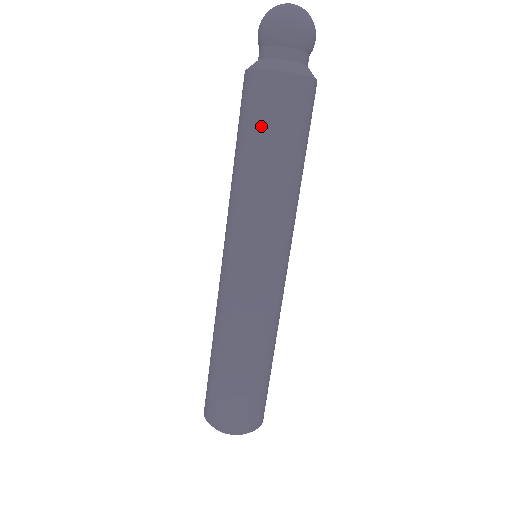
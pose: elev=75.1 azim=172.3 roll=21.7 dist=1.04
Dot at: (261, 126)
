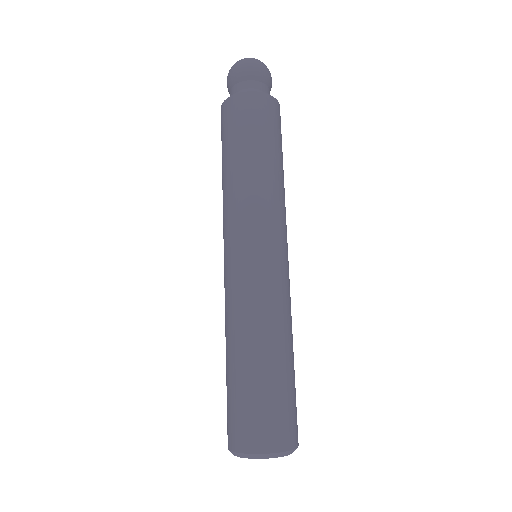
Dot at: (266, 132)
